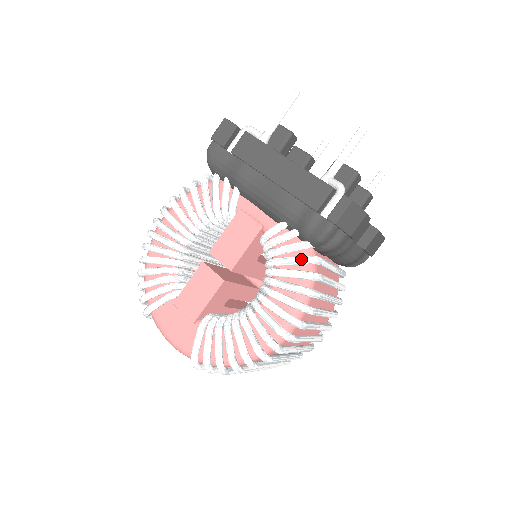
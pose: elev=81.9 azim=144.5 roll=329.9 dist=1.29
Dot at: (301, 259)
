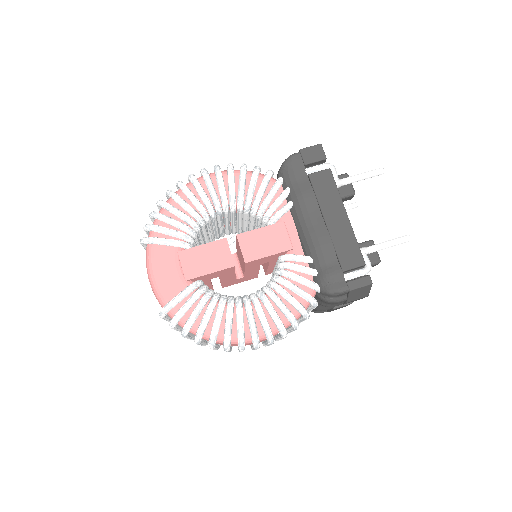
Dot at: (307, 295)
